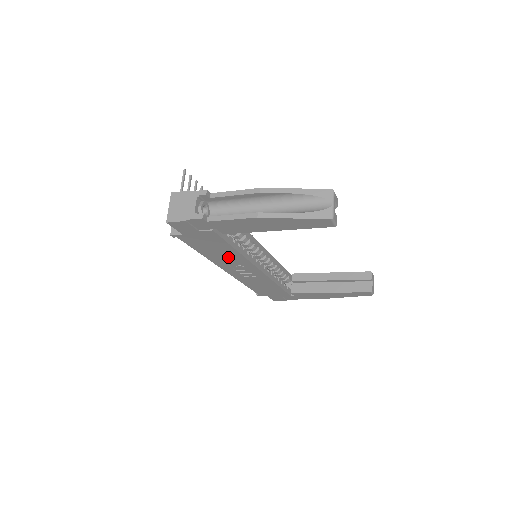
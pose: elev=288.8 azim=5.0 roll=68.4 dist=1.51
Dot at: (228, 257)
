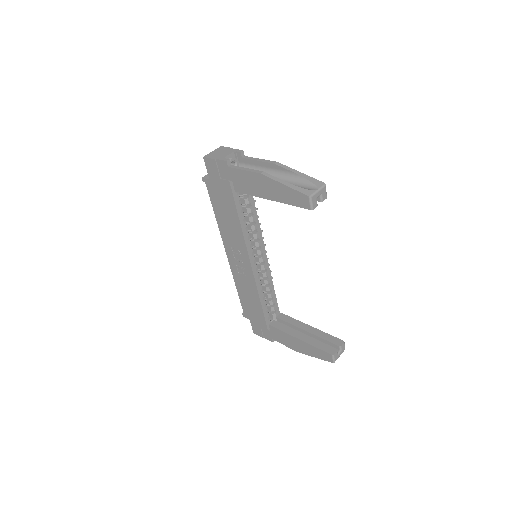
Dot at: (232, 231)
